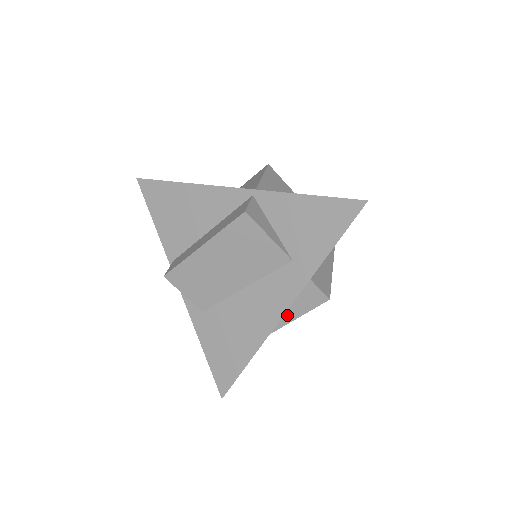
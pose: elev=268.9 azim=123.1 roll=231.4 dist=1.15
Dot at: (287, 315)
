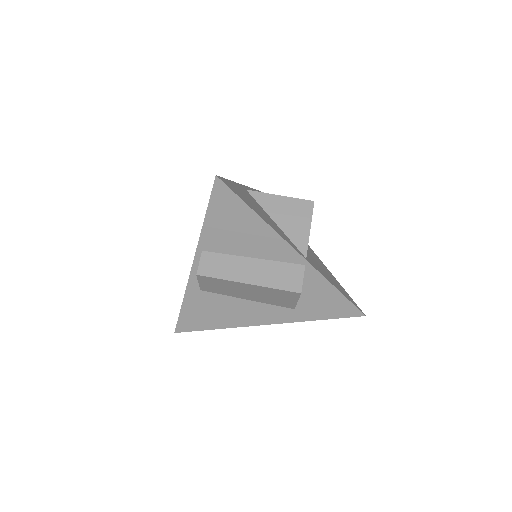
Dot at: occluded
